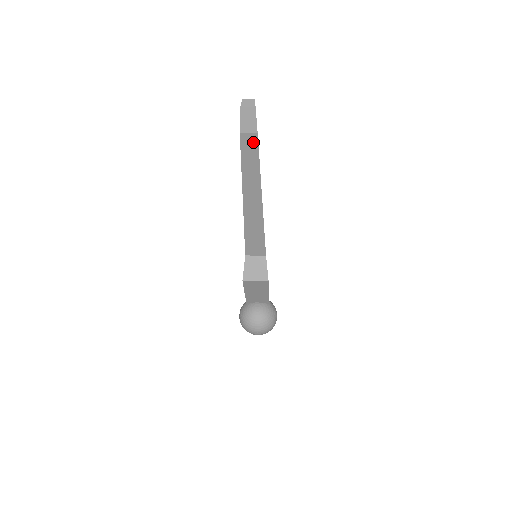
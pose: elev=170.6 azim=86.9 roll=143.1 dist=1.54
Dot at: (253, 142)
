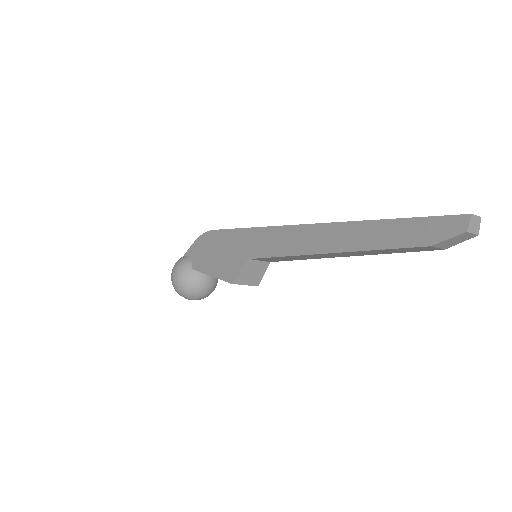
Dot at: (426, 249)
